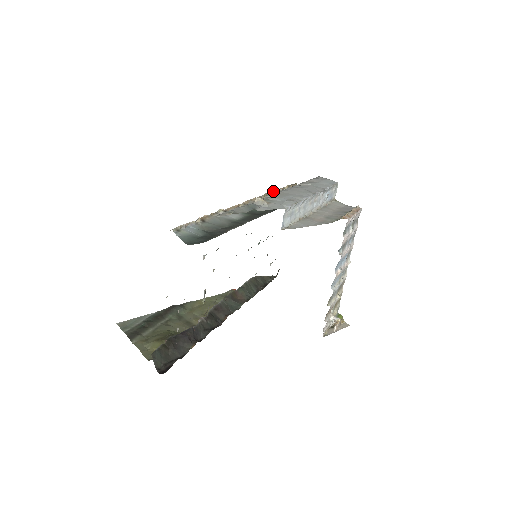
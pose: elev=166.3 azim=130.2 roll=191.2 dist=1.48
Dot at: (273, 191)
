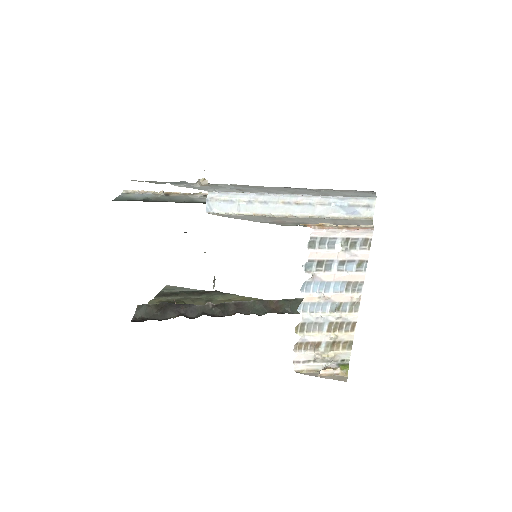
Dot at: occluded
